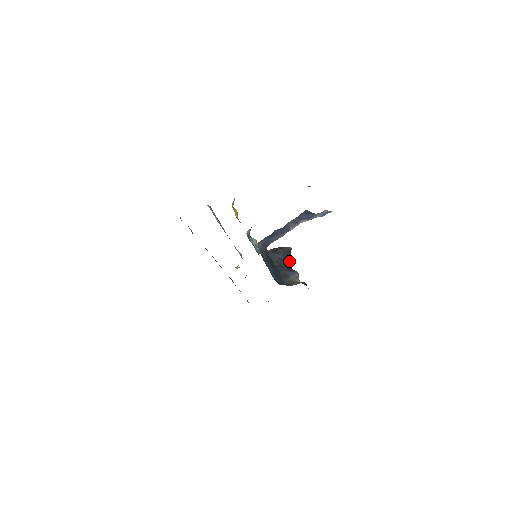
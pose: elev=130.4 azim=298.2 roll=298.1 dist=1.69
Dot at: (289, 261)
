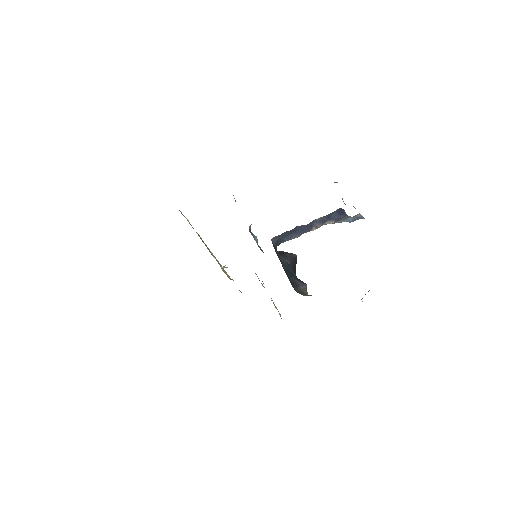
Dot at: (295, 270)
